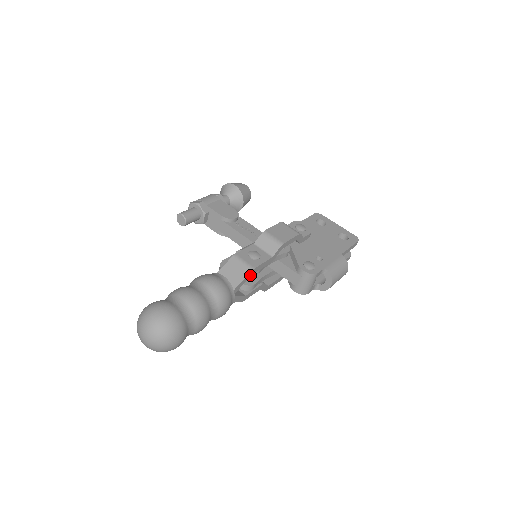
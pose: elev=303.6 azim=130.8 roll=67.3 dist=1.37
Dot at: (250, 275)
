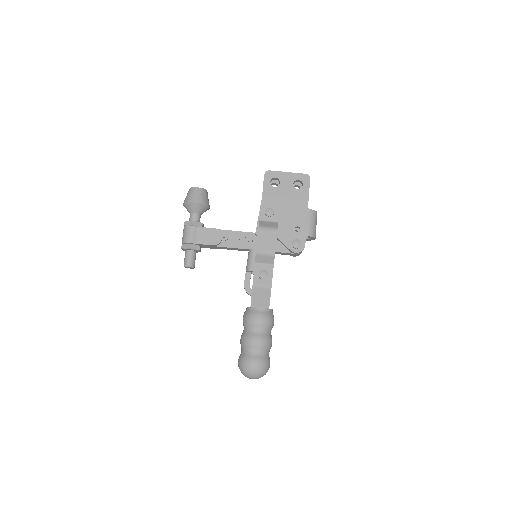
Dot at: occluded
